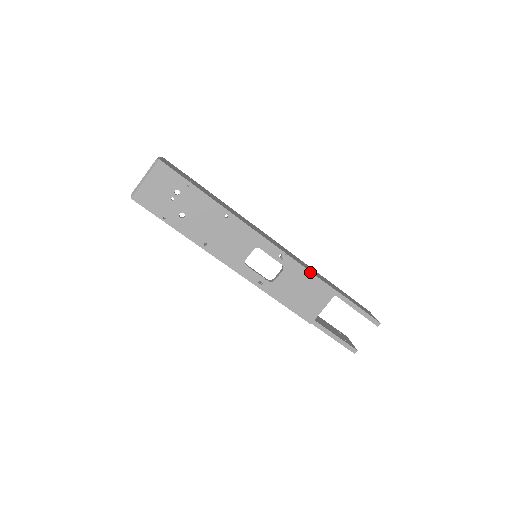
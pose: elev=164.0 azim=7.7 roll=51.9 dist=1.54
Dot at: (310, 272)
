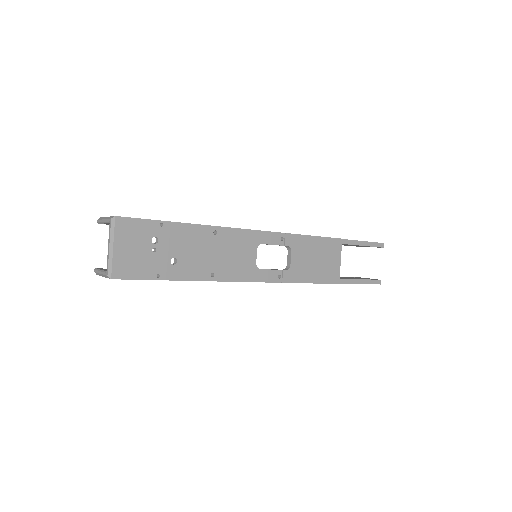
Dot at: (313, 236)
